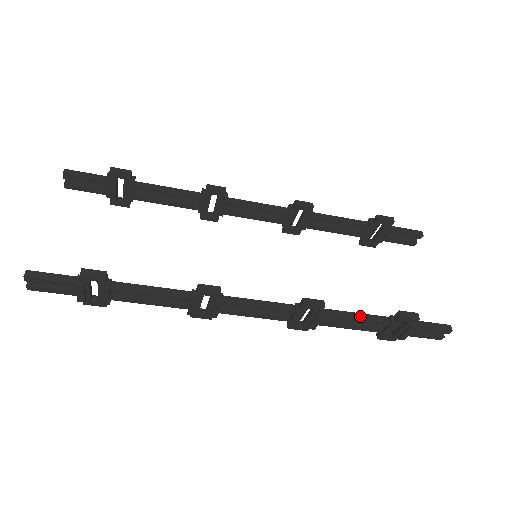
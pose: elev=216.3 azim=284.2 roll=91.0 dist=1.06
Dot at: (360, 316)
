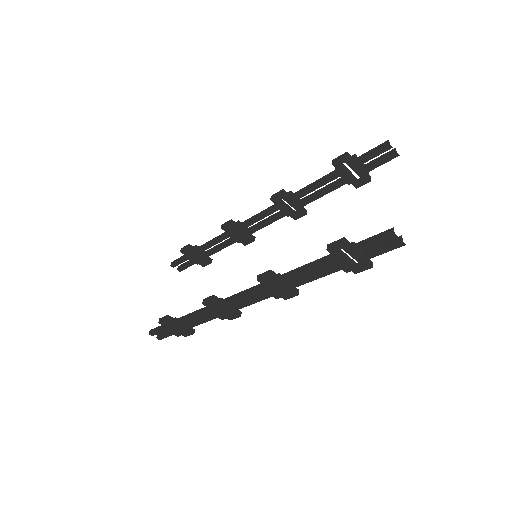
Dot at: (308, 266)
